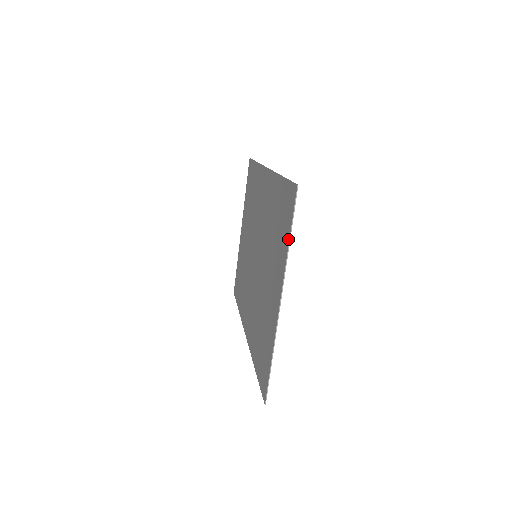
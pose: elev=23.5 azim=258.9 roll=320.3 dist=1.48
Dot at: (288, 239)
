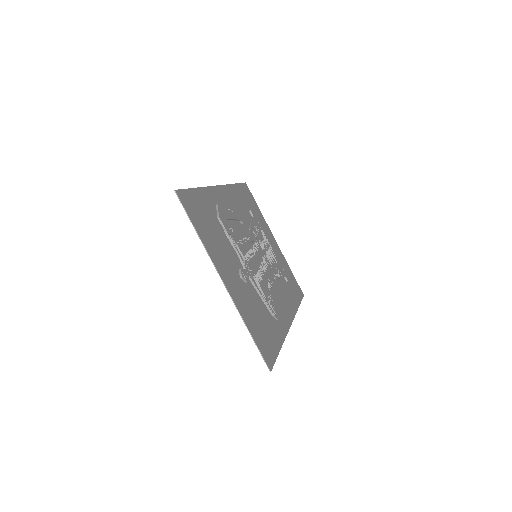
Dot at: (197, 232)
